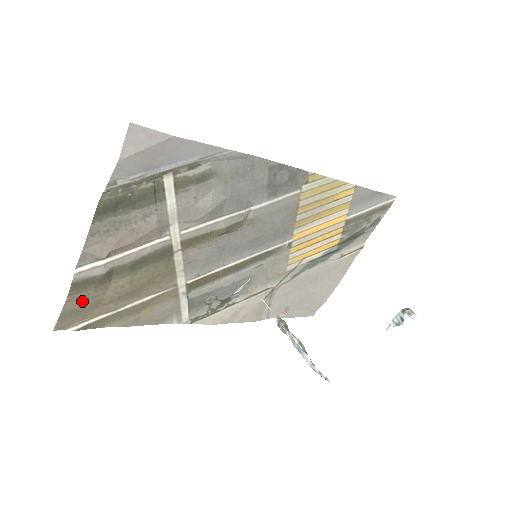
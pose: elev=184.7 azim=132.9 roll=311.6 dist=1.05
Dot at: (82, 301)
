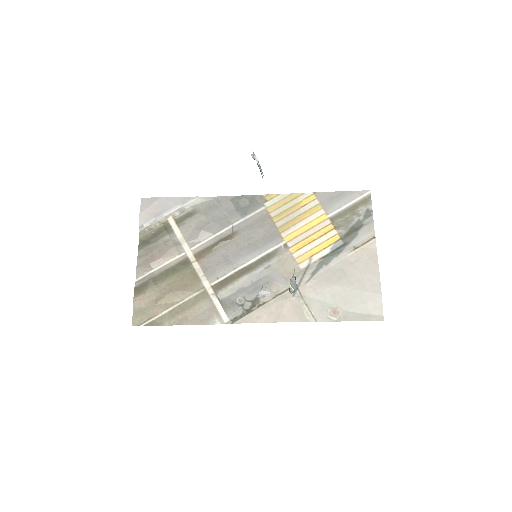
Dot at: (143, 301)
